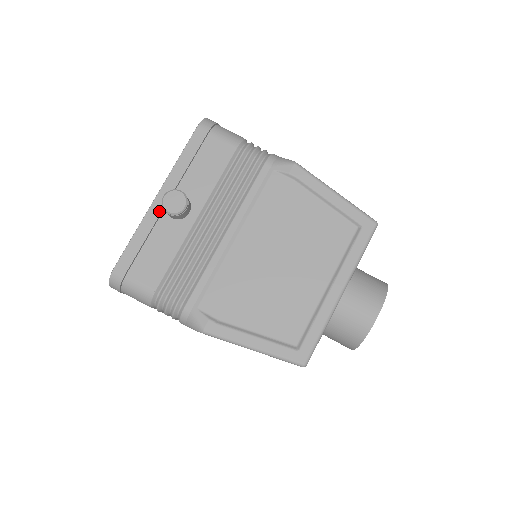
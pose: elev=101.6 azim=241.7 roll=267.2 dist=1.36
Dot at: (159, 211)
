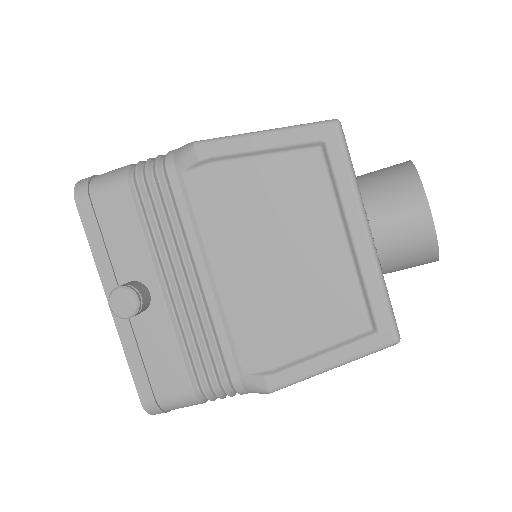
Dot at: occluded
